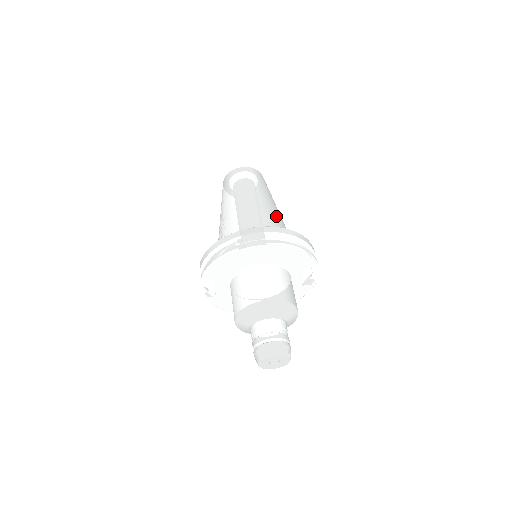
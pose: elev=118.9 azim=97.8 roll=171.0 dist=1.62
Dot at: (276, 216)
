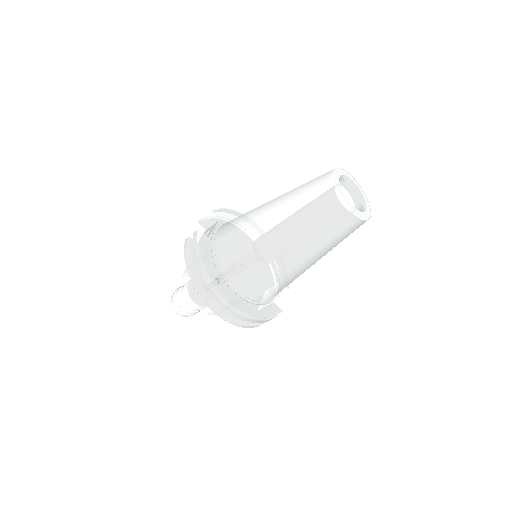
Dot at: (290, 279)
